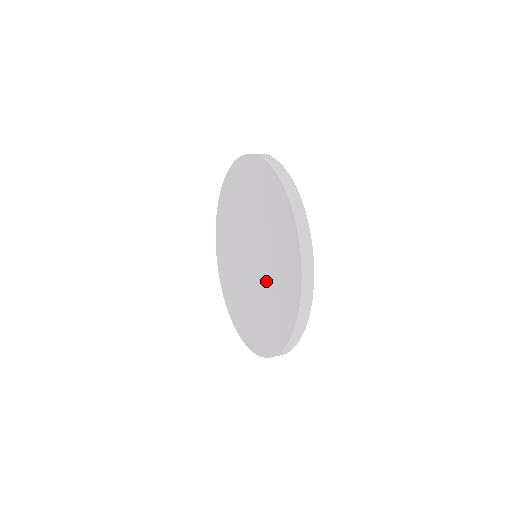
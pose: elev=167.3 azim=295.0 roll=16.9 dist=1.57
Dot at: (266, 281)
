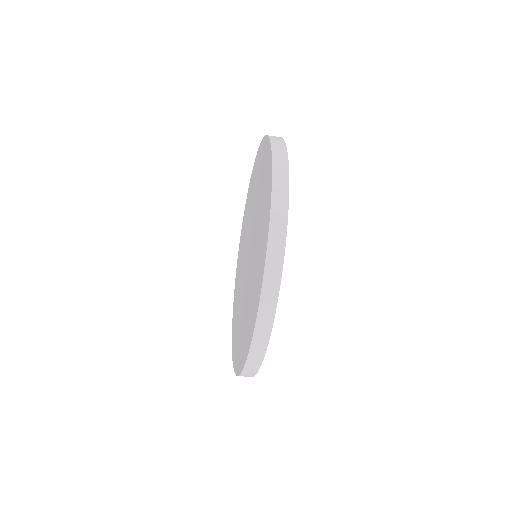
Dot at: (251, 275)
